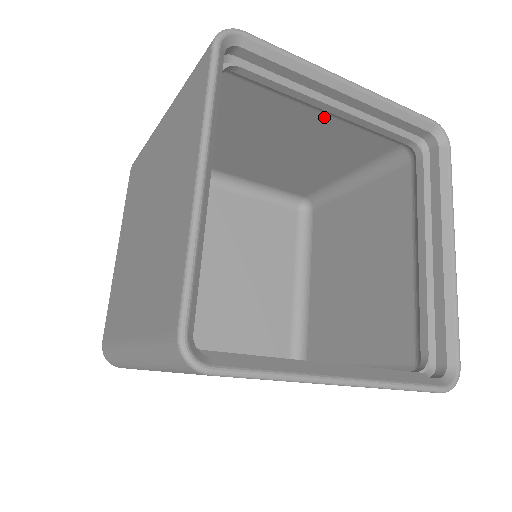
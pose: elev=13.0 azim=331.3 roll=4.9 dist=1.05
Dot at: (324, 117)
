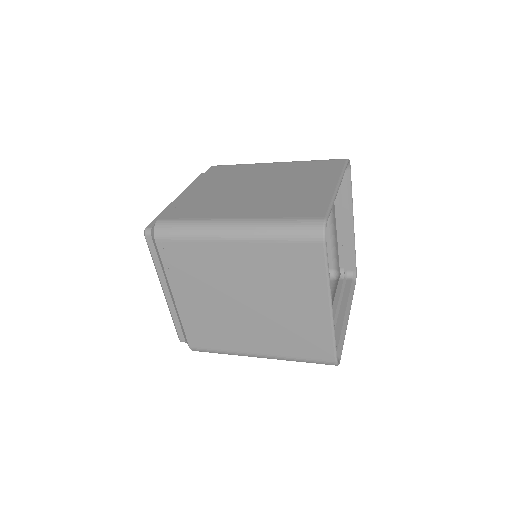
Dot at: occluded
